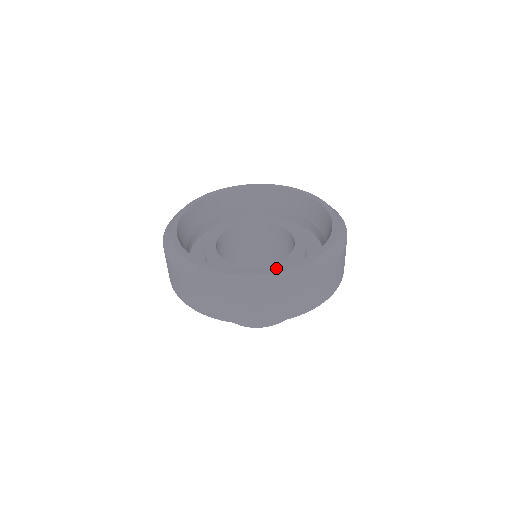
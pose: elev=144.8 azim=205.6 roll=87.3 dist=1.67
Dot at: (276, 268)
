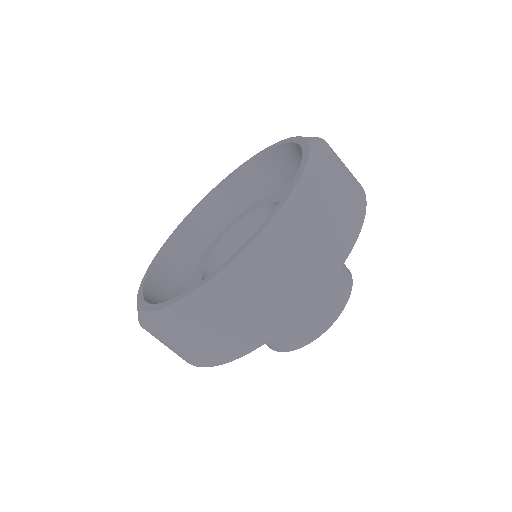
Dot at: (206, 277)
